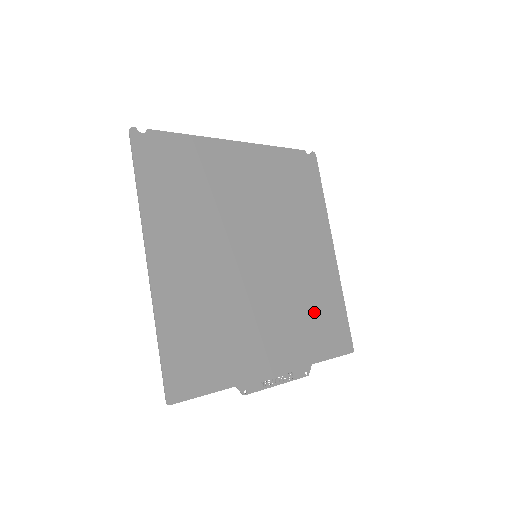
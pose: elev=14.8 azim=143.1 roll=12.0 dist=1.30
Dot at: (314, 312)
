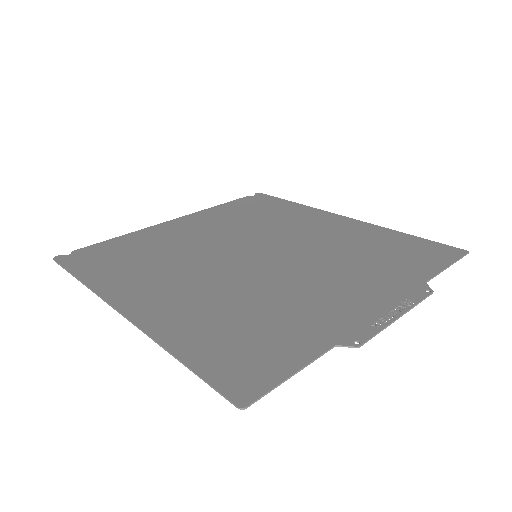
Dot at: (374, 253)
